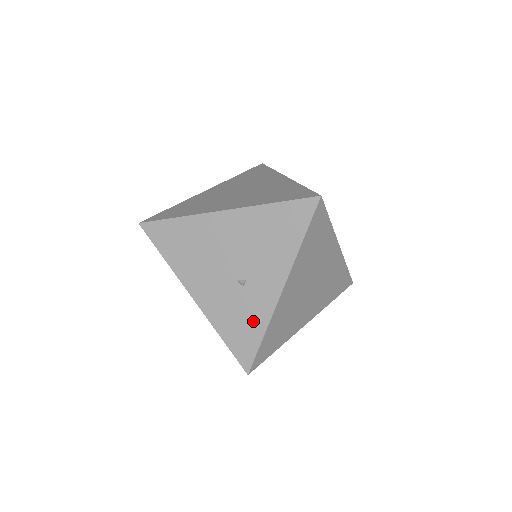
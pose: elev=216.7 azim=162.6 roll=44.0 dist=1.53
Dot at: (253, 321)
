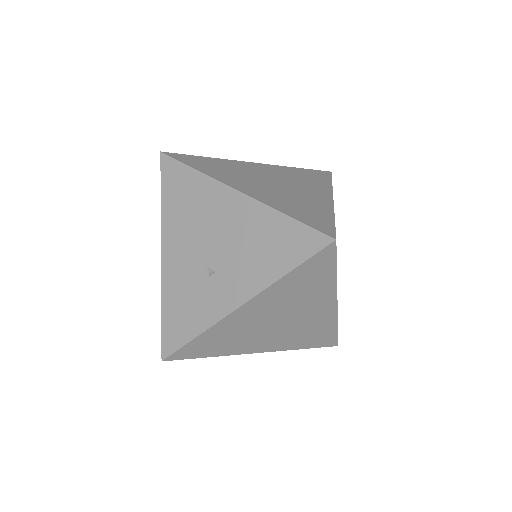
Dot at: (197, 315)
